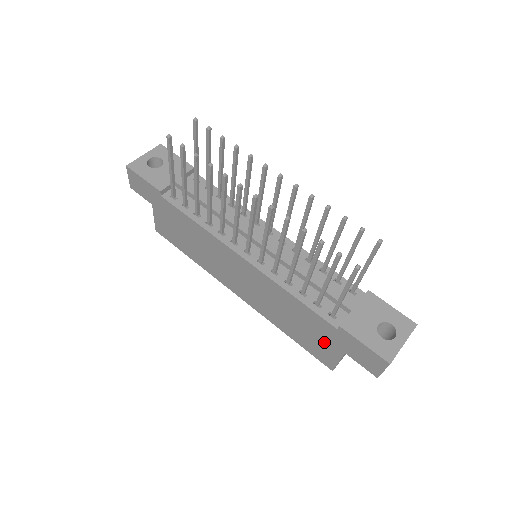
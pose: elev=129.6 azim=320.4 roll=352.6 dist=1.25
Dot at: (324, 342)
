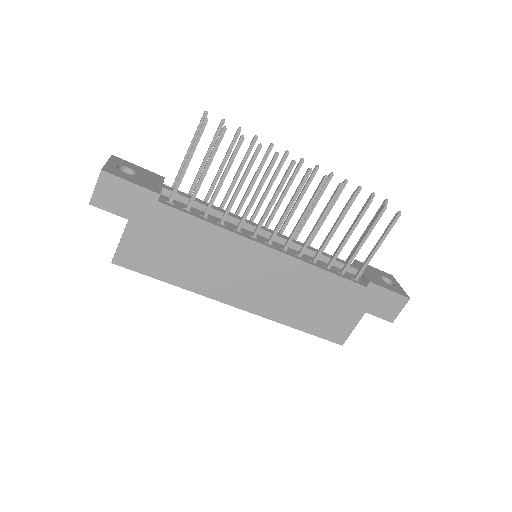
Dot at: (345, 312)
